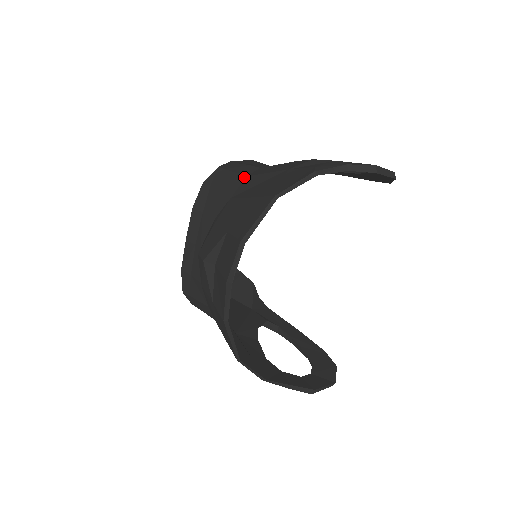
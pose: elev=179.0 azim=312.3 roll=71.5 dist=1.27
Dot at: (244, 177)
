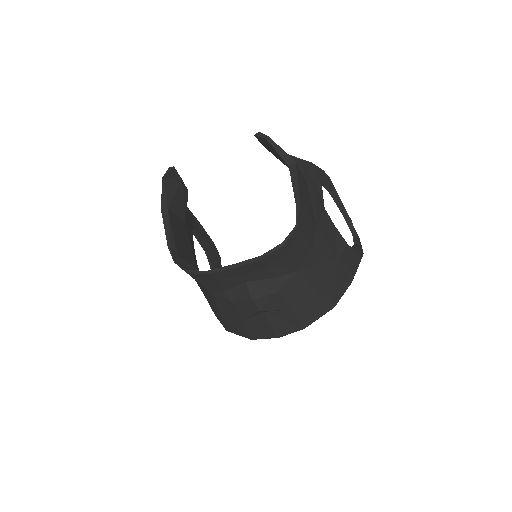
Dot at: (311, 249)
